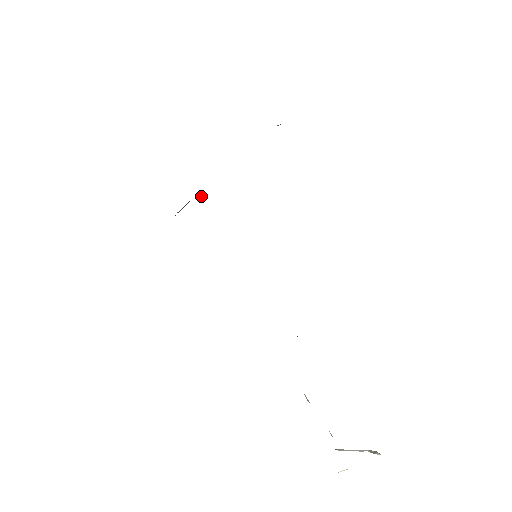
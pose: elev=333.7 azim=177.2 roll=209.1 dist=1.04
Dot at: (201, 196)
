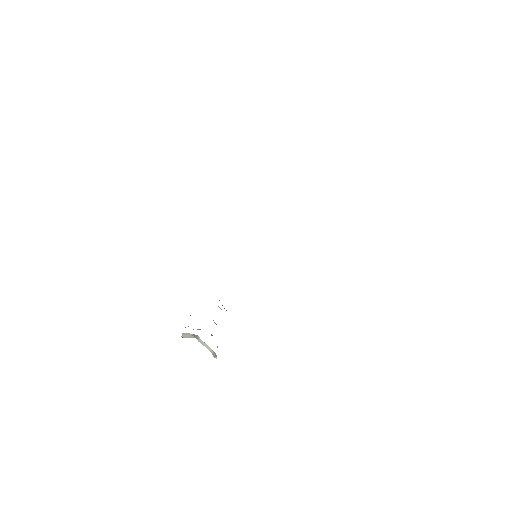
Dot at: occluded
